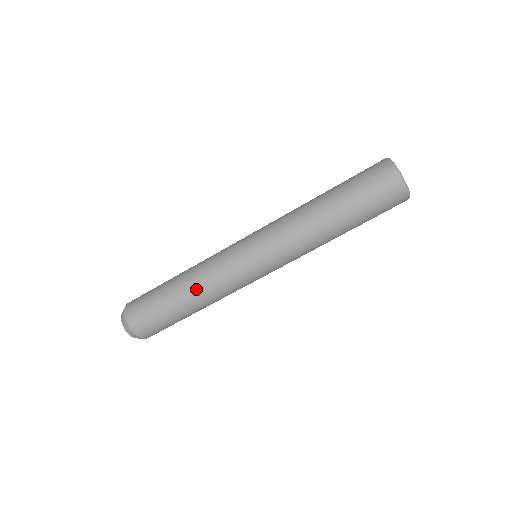
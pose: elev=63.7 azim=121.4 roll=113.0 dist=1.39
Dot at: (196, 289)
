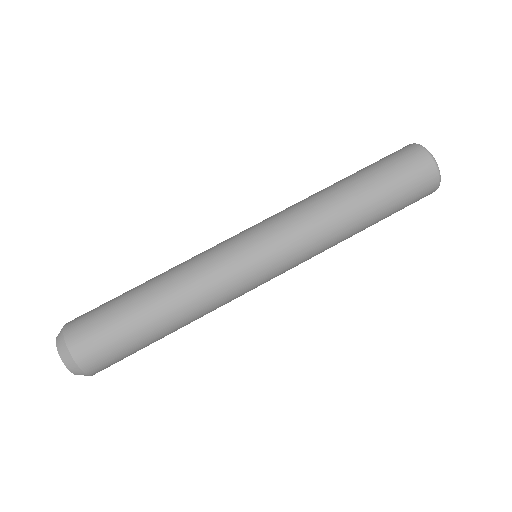
Dot at: (169, 273)
